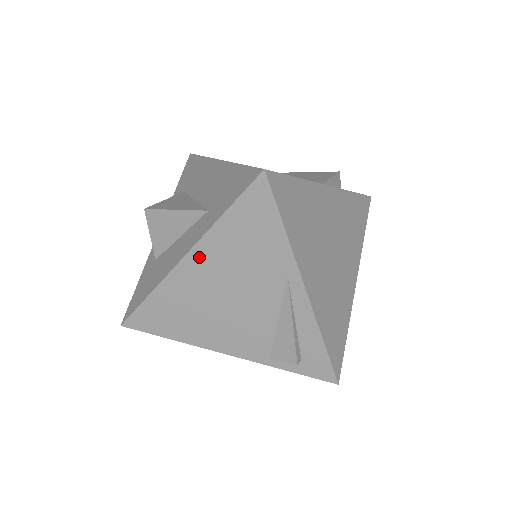
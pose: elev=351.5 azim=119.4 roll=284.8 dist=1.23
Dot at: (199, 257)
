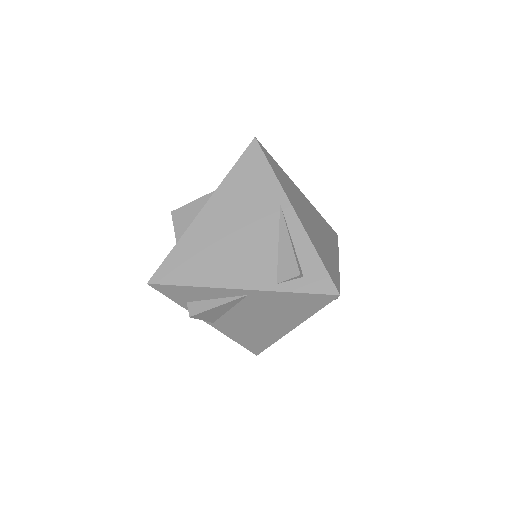
Dot at: (214, 205)
